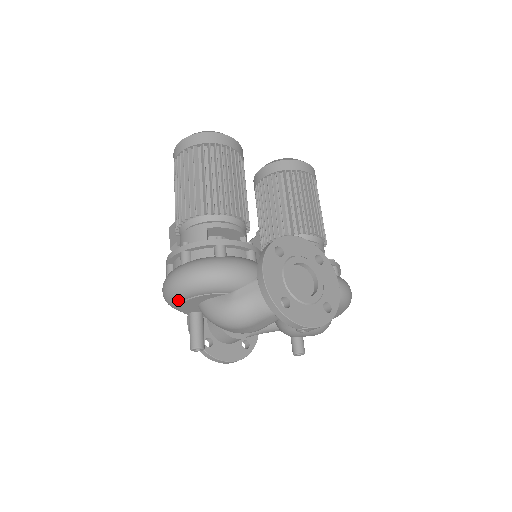
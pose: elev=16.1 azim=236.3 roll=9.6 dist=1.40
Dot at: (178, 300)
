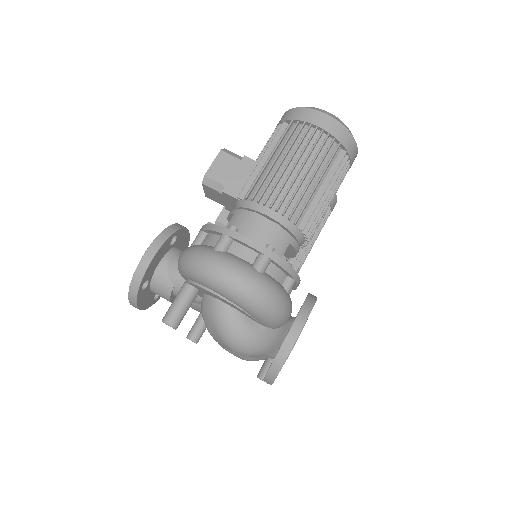
Dot at: (218, 291)
